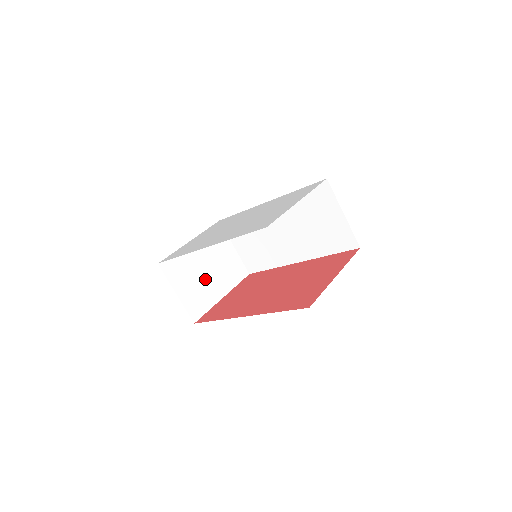
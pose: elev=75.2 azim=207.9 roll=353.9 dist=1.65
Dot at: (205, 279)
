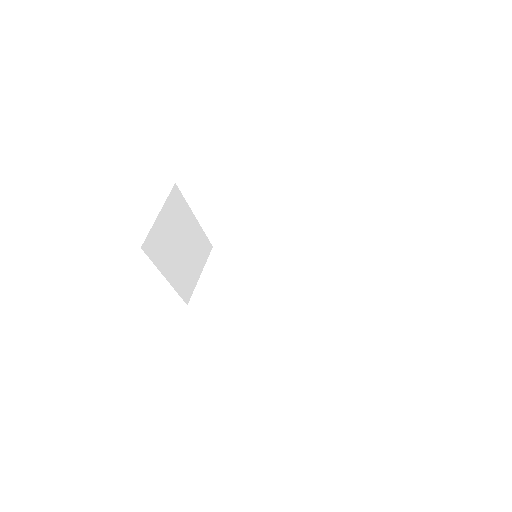
Dot at: (175, 247)
